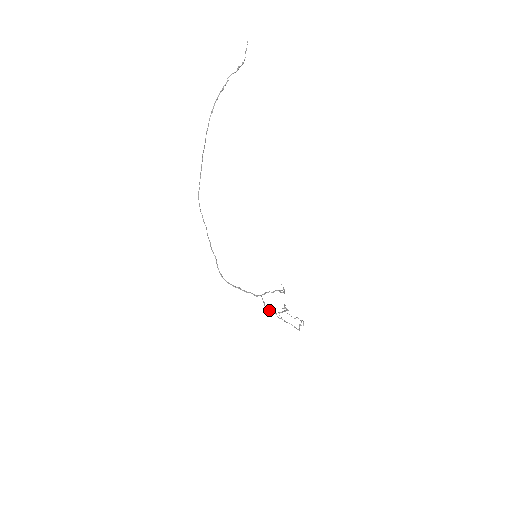
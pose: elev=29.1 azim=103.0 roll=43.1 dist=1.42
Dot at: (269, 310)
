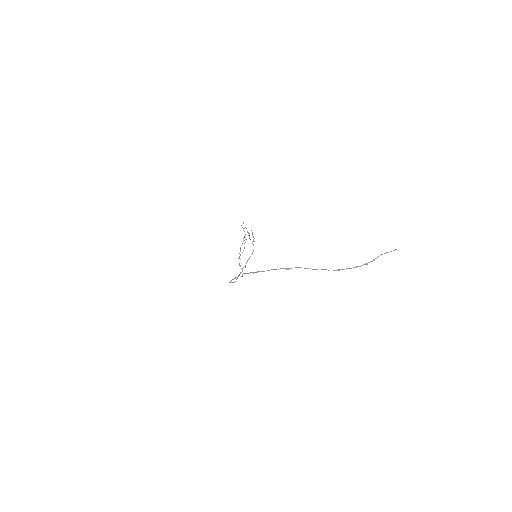
Dot at: occluded
